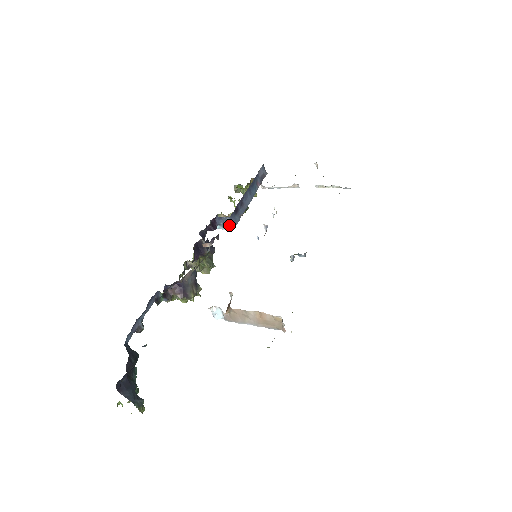
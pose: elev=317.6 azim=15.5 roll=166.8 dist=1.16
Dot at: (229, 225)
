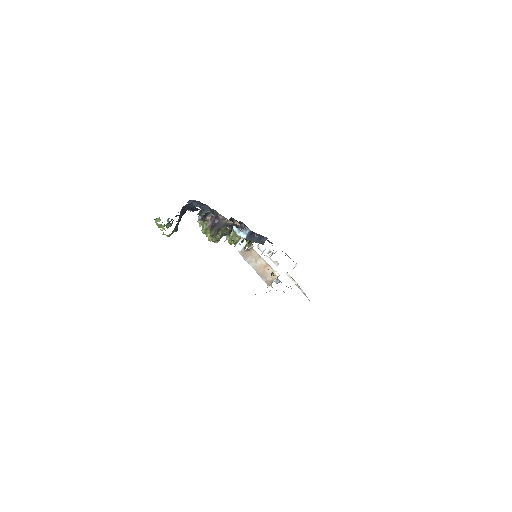
Dot at: (244, 234)
